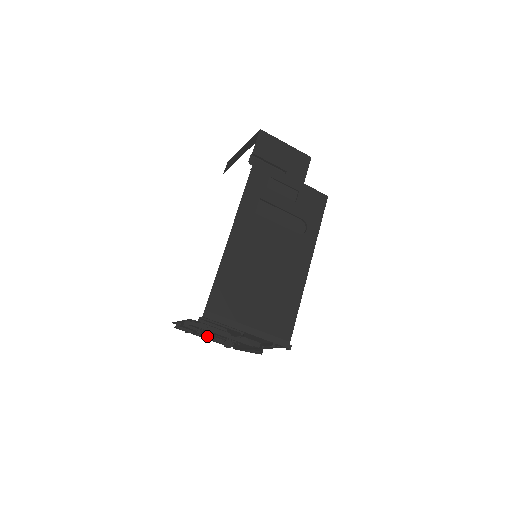
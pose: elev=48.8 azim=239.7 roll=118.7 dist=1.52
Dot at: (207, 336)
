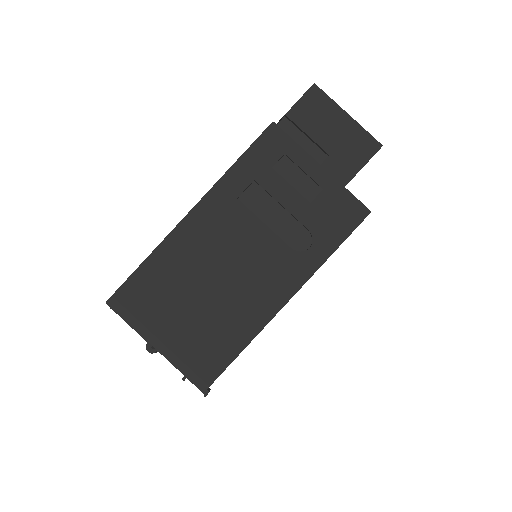
Dot at: occluded
